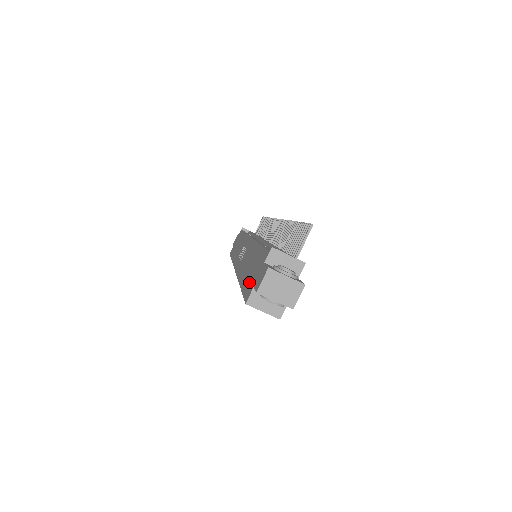
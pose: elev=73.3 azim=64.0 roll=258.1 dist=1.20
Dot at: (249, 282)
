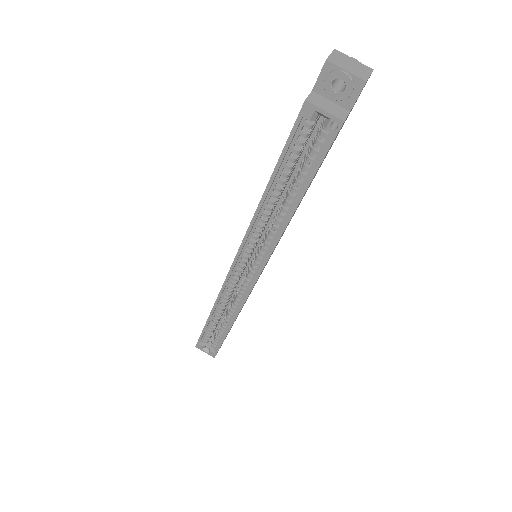
Dot at: occluded
